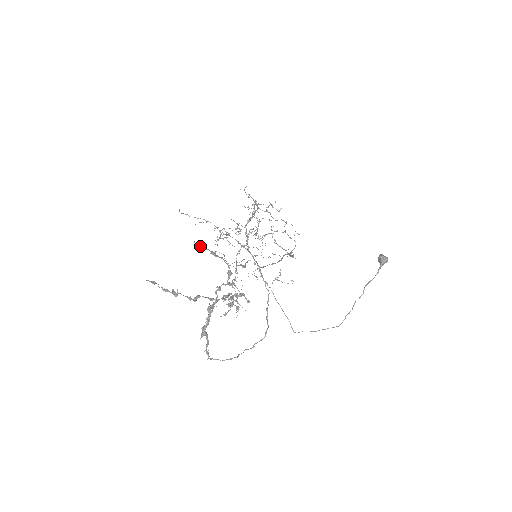
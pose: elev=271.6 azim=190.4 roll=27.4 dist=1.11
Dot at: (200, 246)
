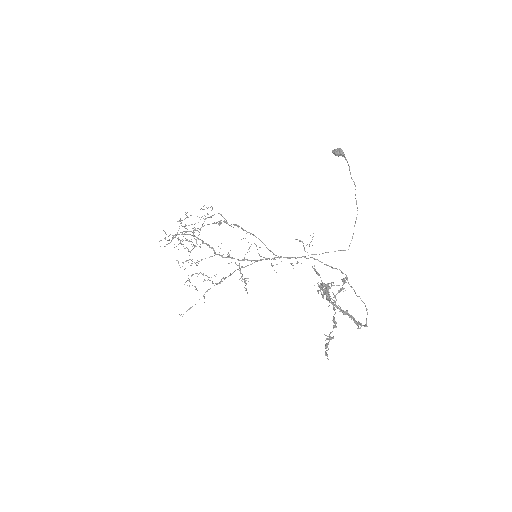
Dot at: occluded
